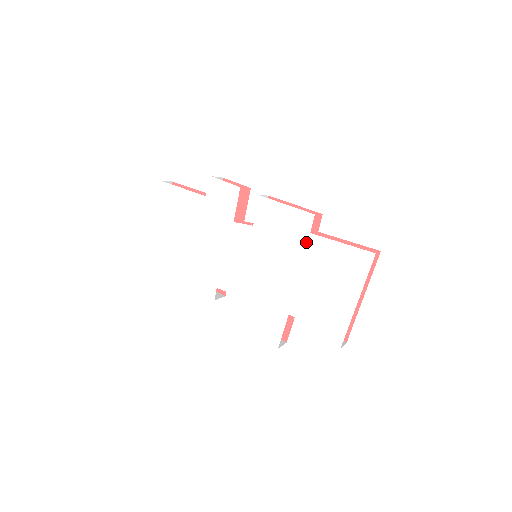
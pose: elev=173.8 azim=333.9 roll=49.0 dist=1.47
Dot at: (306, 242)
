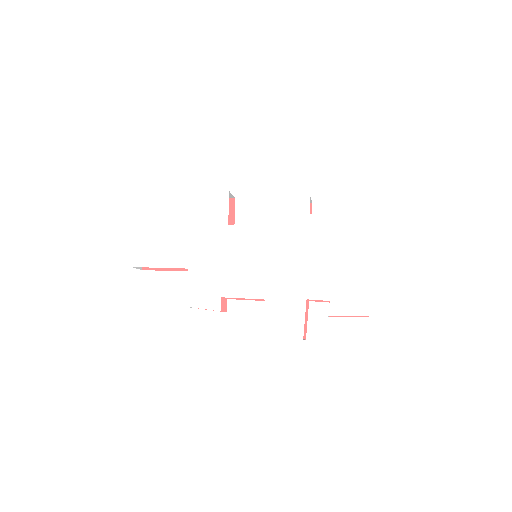
Dot at: (308, 223)
